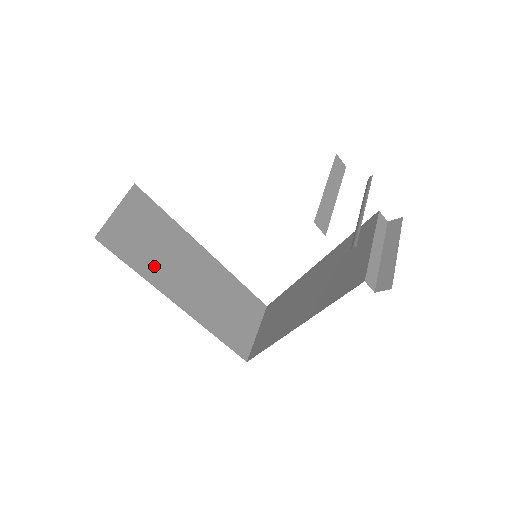
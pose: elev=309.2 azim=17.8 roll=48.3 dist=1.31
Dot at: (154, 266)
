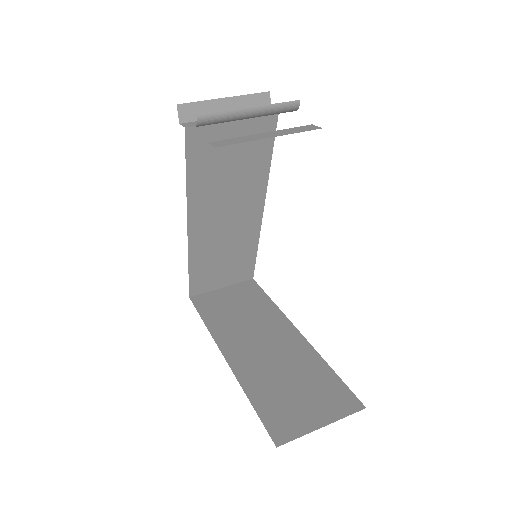
Dot at: (225, 324)
